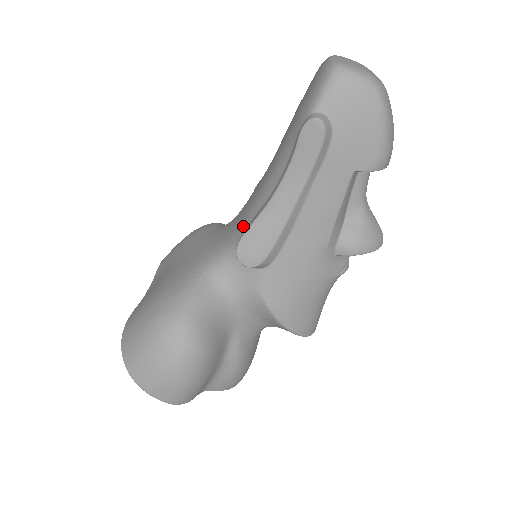
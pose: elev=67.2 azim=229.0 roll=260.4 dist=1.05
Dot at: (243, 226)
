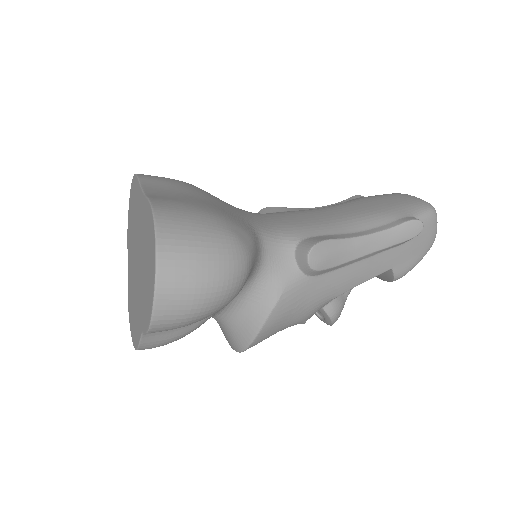
Dot at: (309, 232)
